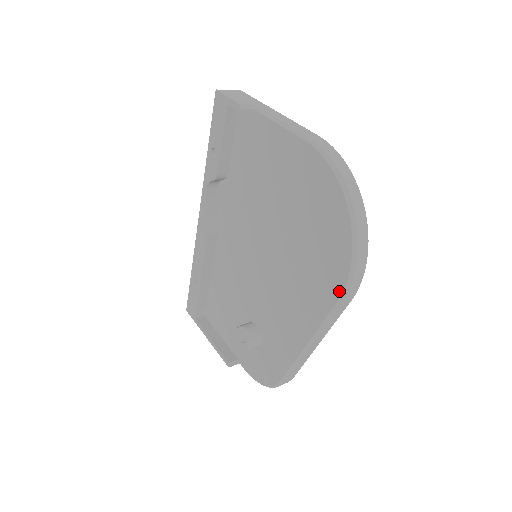
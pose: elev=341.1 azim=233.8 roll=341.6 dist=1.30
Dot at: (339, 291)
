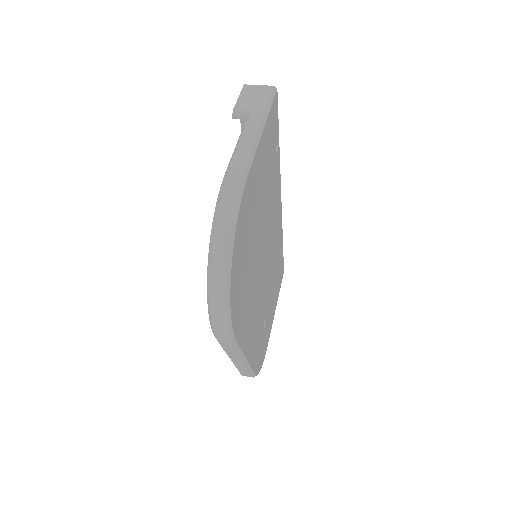
Dot at: occluded
